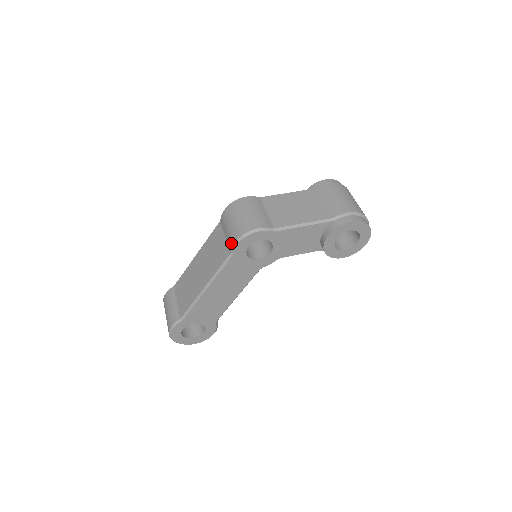
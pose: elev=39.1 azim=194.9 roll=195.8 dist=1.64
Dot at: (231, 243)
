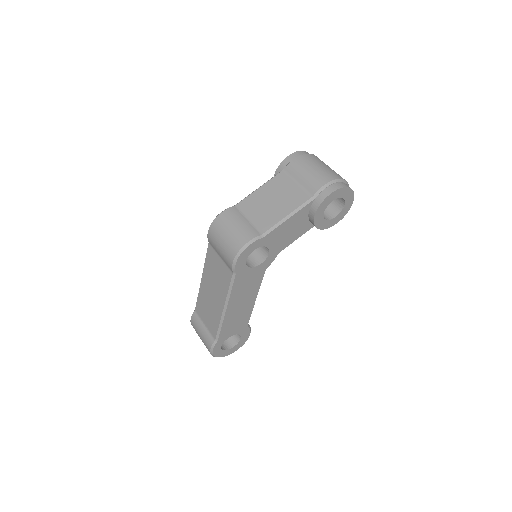
Dot at: (229, 265)
